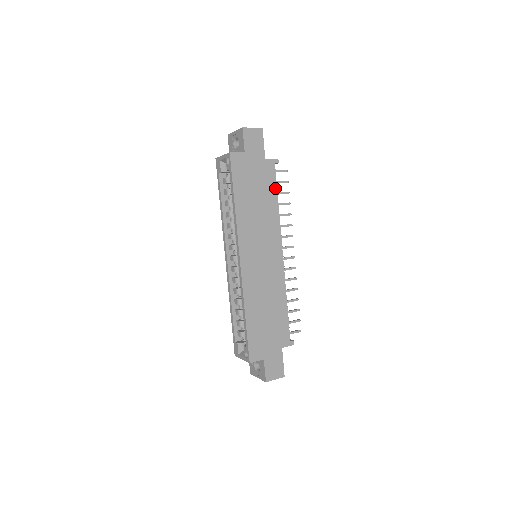
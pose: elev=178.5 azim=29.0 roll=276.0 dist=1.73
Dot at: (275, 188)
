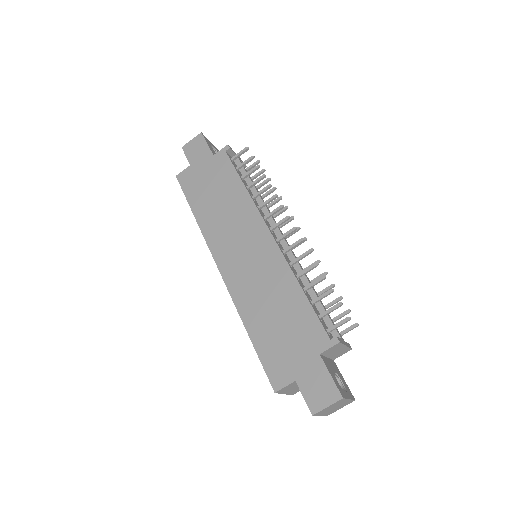
Dot at: (234, 173)
